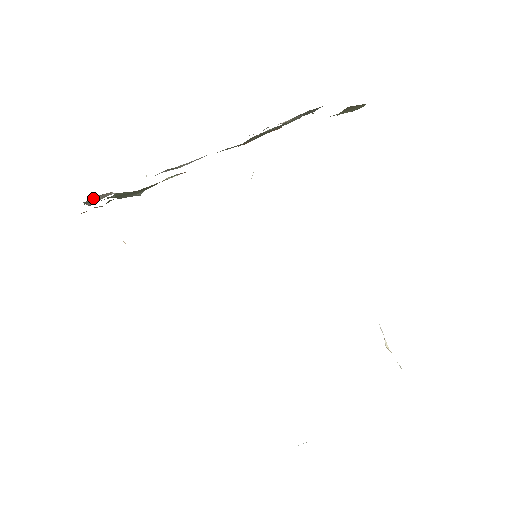
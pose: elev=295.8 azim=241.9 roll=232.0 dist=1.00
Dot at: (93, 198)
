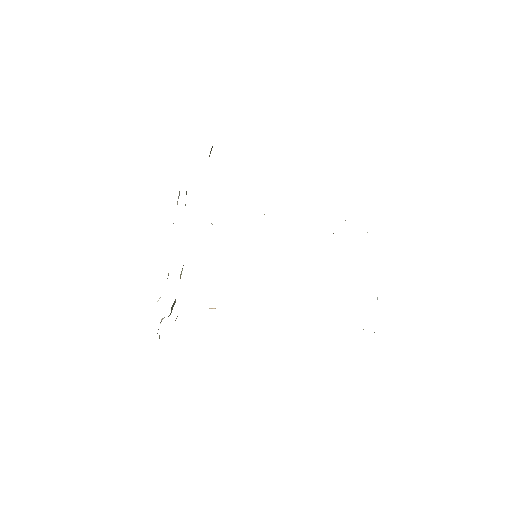
Dot at: occluded
